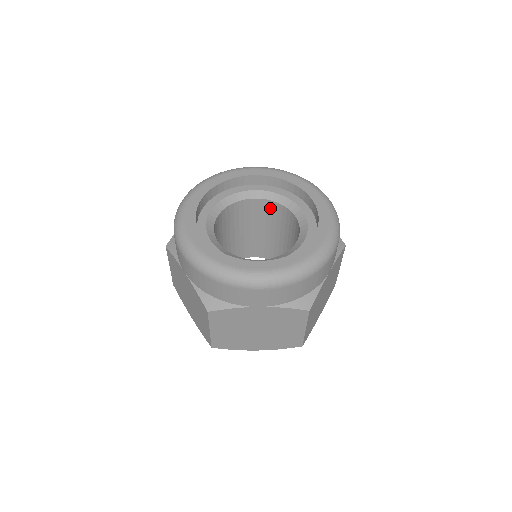
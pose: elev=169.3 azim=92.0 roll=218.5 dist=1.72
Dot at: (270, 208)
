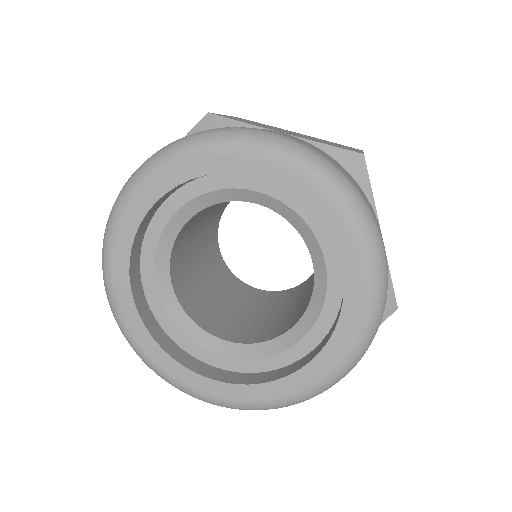
Dot at: occluded
